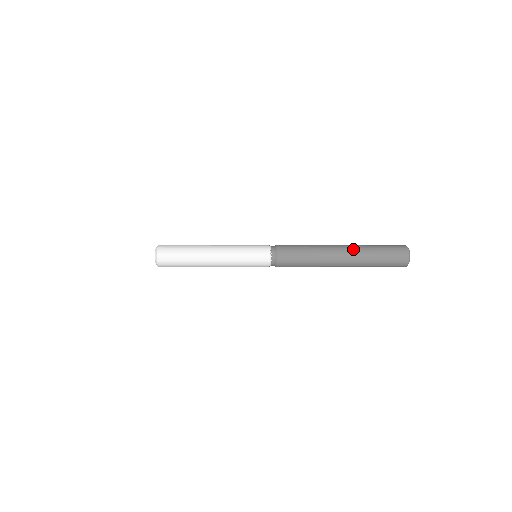
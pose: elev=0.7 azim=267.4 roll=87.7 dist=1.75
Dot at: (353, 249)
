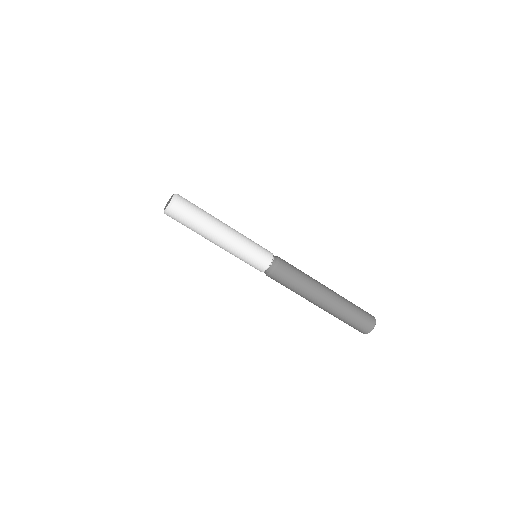
Dot at: occluded
